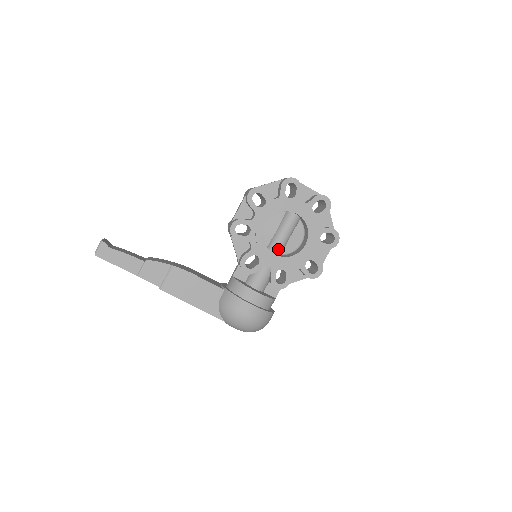
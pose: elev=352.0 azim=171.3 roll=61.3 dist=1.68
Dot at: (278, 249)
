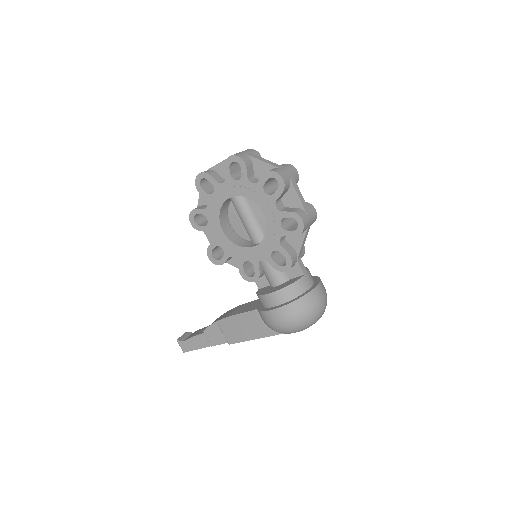
Dot at: (256, 237)
